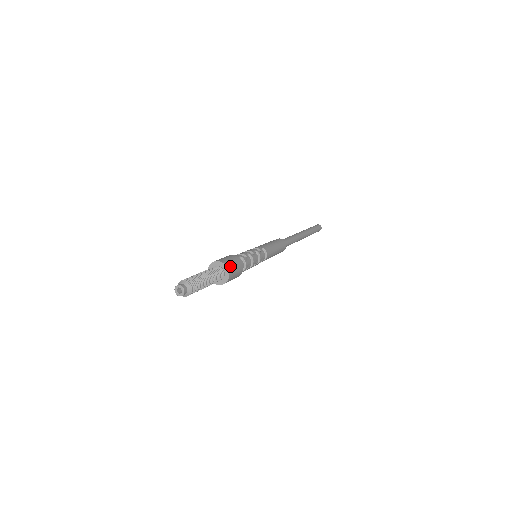
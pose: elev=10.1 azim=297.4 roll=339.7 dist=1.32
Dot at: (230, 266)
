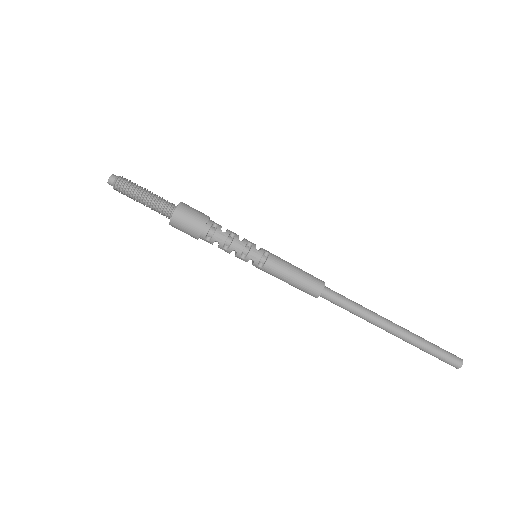
Dot at: (183, 210)
